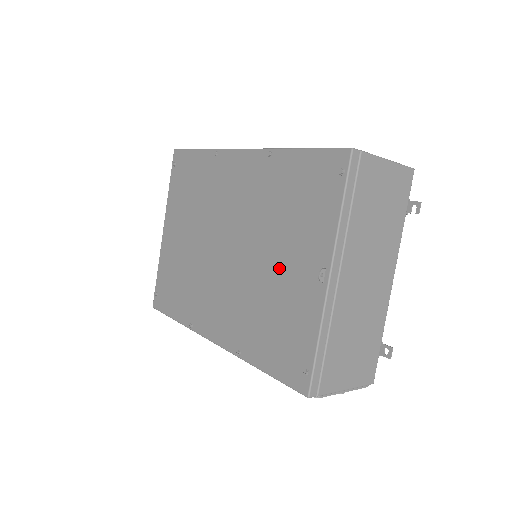
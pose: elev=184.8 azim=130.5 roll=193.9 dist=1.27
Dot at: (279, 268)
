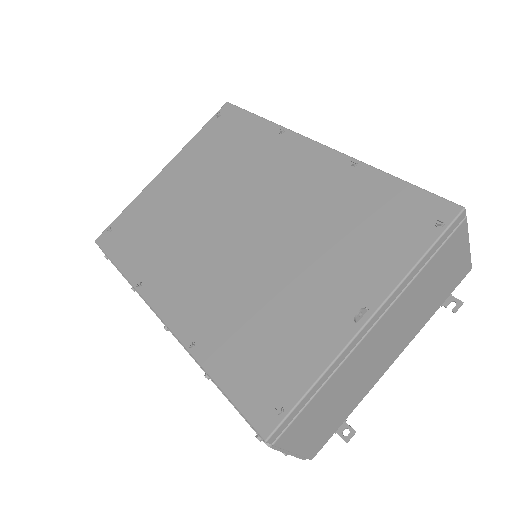
Dot at: (303, 280)
